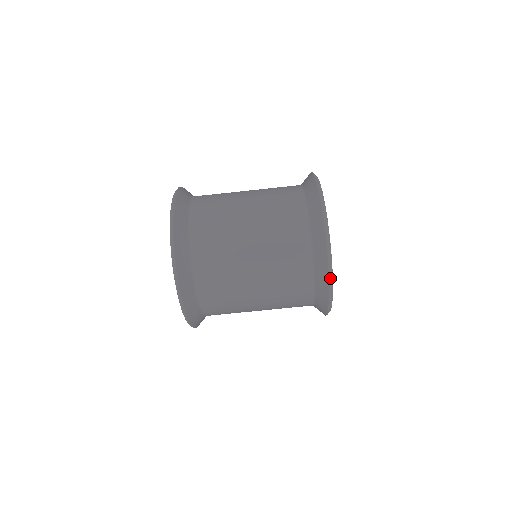
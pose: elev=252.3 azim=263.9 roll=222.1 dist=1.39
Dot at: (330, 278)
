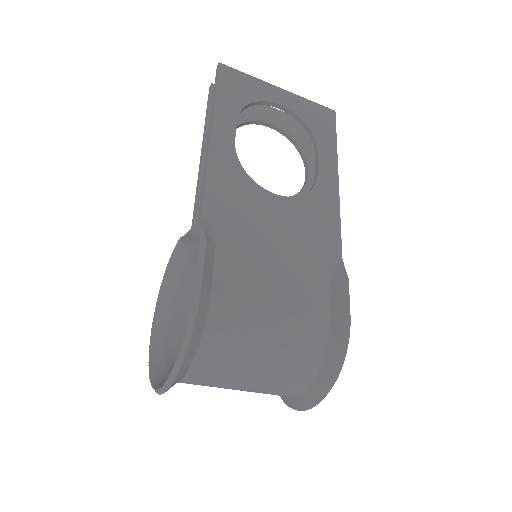
Dot at: occluded
